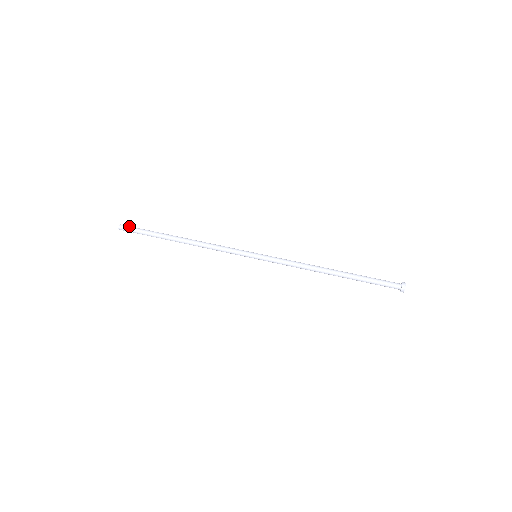
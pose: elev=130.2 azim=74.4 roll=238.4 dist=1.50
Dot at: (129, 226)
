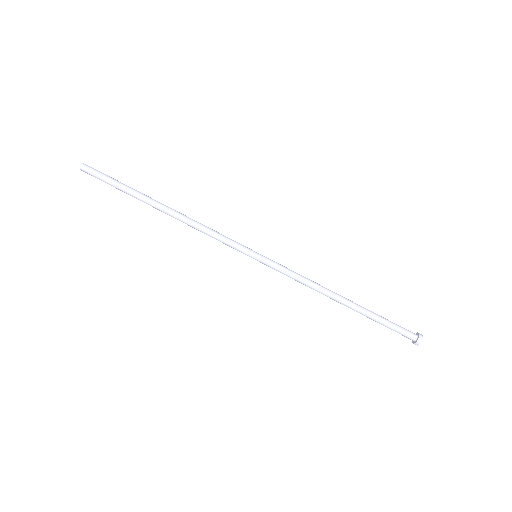
Dot at: (95, 170)
